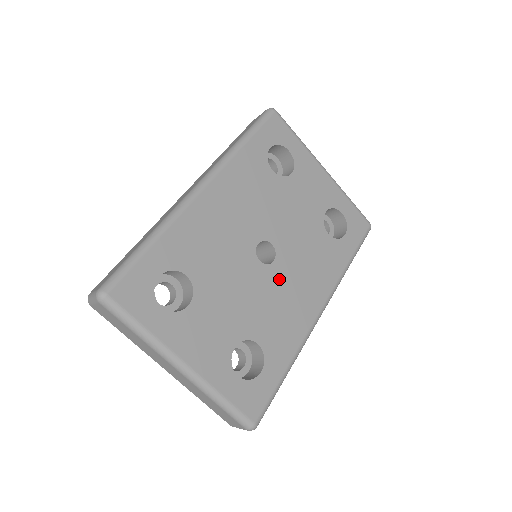
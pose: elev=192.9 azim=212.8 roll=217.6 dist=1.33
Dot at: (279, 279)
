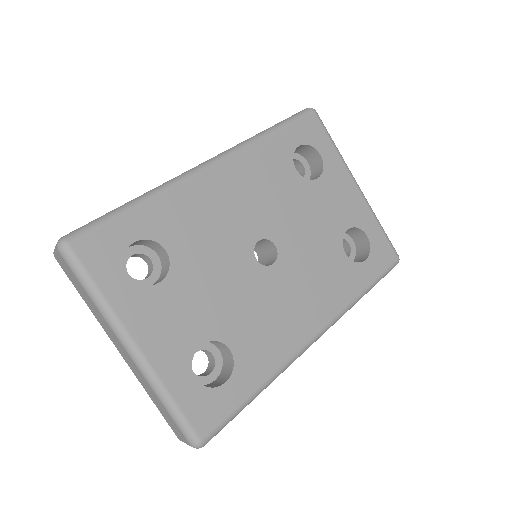
Dot at: (274, 285)
